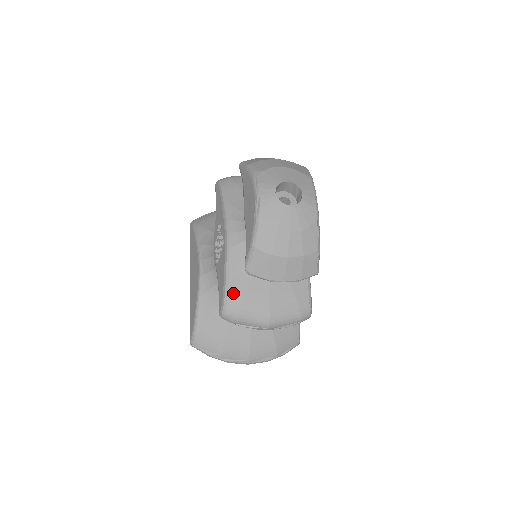
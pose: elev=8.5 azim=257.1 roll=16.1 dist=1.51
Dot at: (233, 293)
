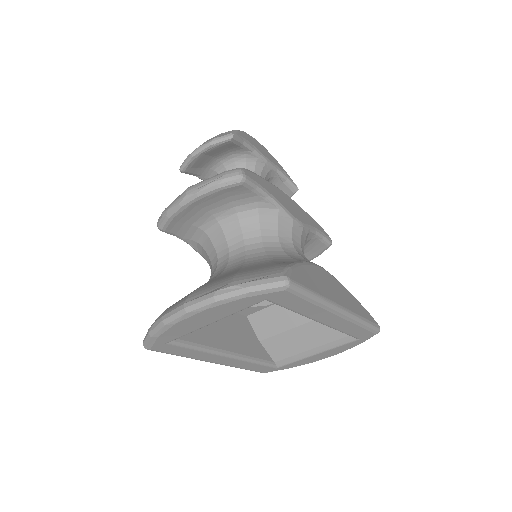
Dot at: occluded
